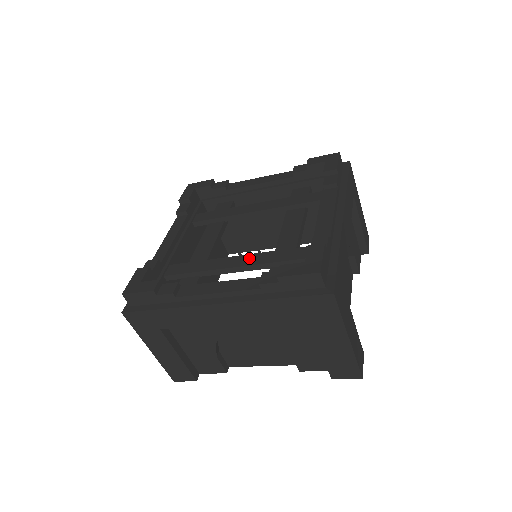
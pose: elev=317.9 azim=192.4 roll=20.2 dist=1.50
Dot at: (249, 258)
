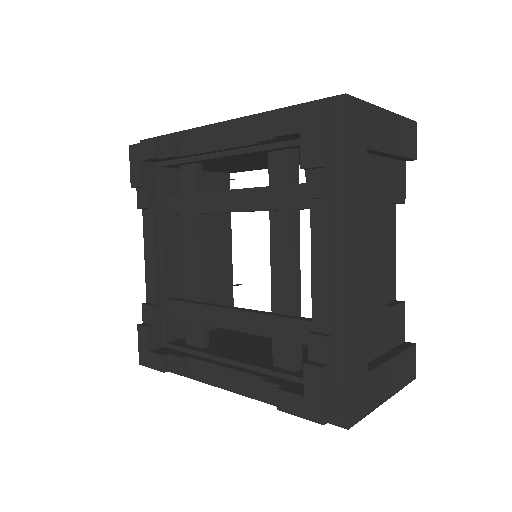
Dot at: (244, 319)
